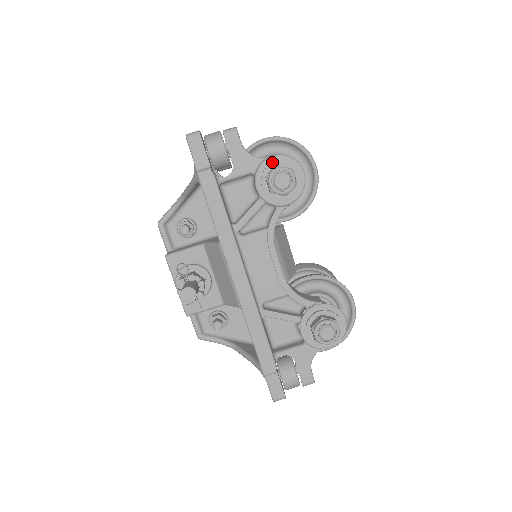
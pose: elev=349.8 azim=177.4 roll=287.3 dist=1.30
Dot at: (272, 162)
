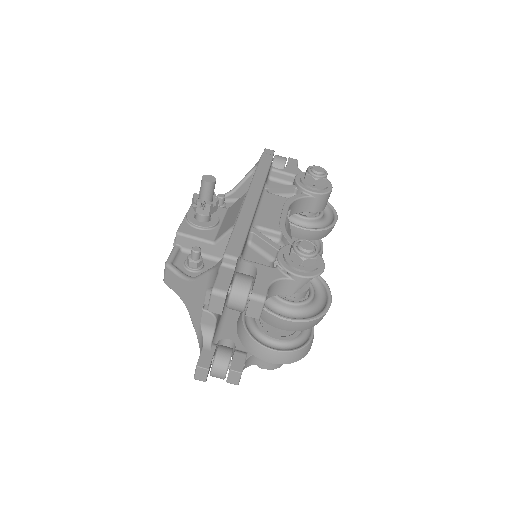
Dot at: occluded
